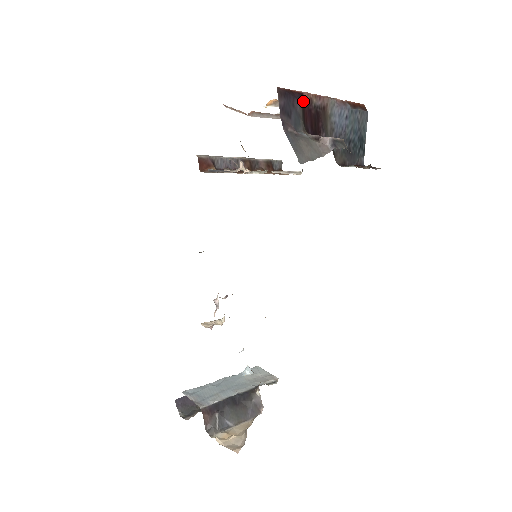
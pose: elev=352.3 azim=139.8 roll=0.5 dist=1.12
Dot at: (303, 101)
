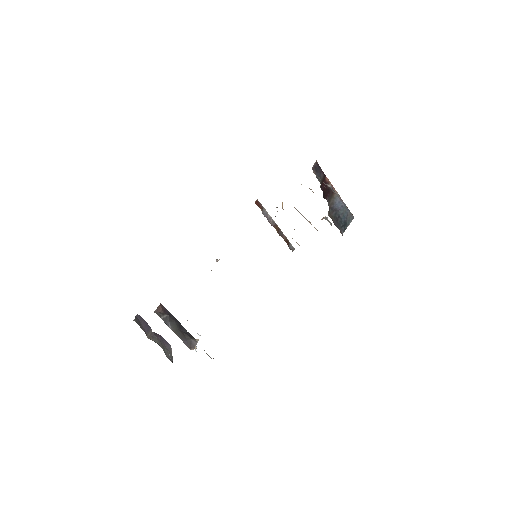
Dot at: (325, 178)
